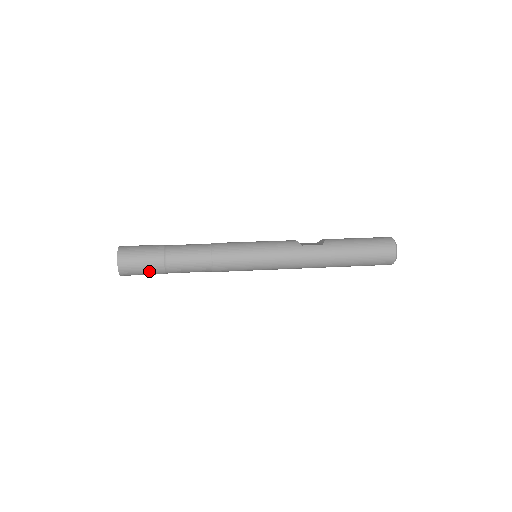
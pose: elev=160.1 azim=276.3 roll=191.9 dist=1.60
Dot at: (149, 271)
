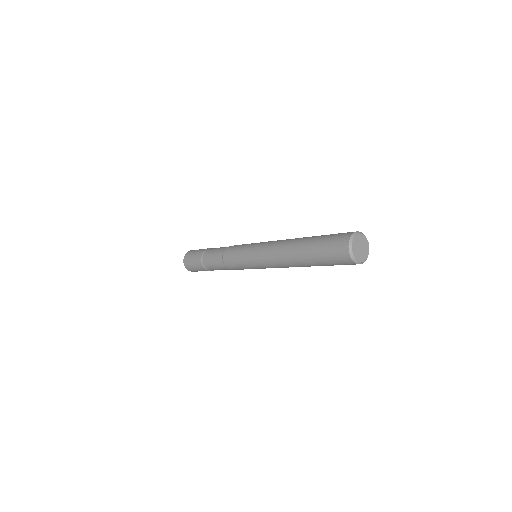
Dot at: (195, 257)
